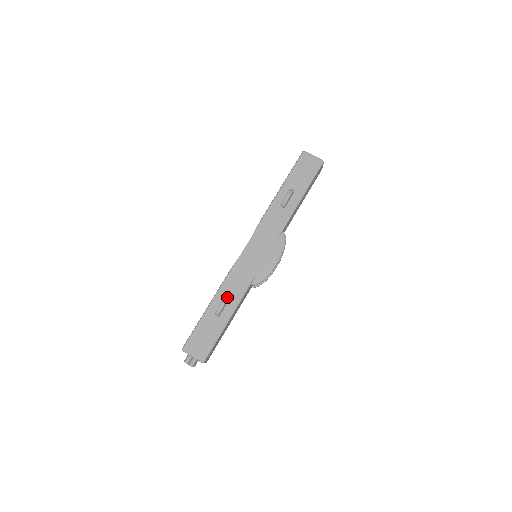
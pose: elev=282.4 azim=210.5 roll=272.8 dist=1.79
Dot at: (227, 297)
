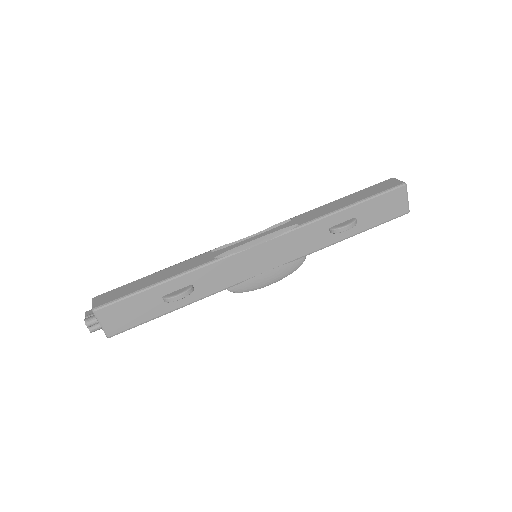
Dot at: (192, 290)
